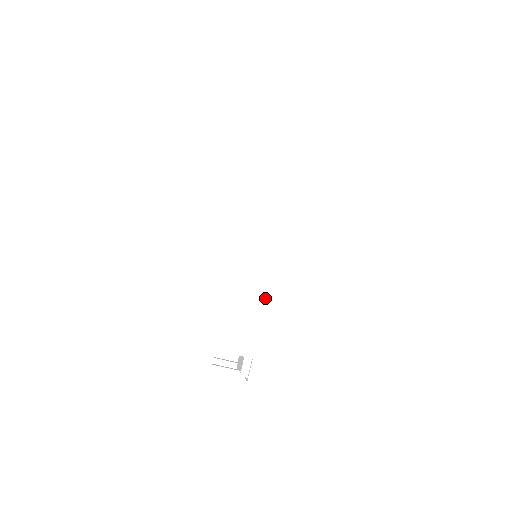
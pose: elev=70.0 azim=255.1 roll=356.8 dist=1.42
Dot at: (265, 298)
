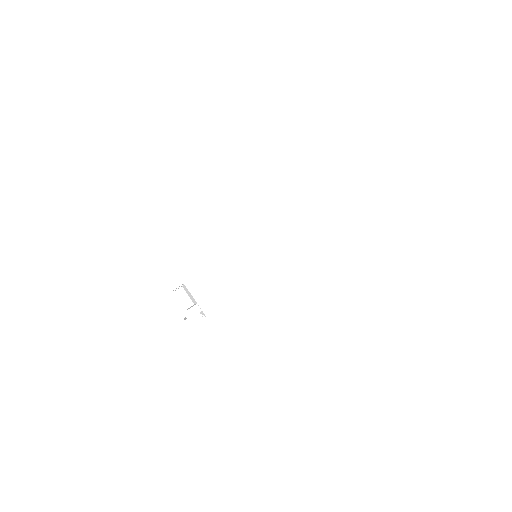
Dot at: (241, 279)
